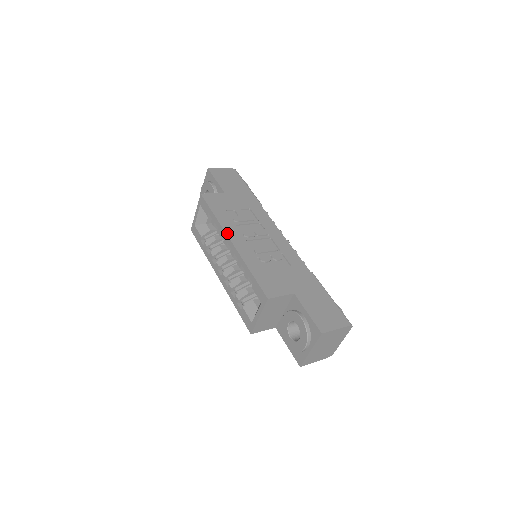
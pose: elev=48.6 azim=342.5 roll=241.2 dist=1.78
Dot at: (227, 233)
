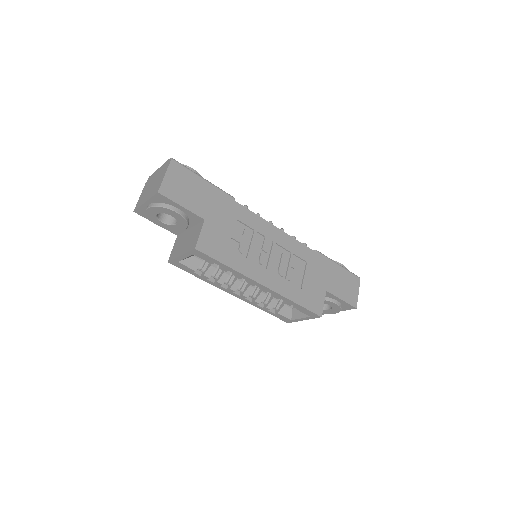
Dot at: (254, 280)
